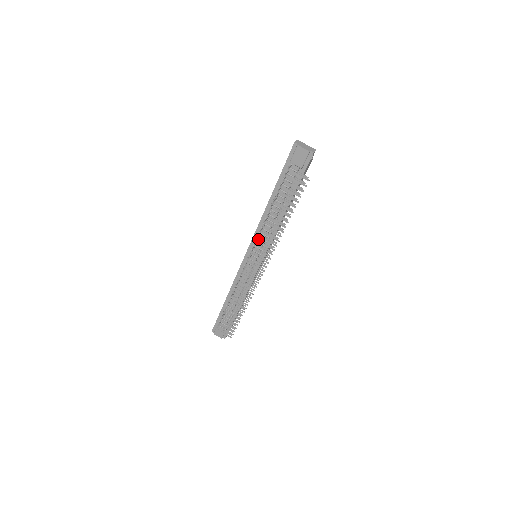
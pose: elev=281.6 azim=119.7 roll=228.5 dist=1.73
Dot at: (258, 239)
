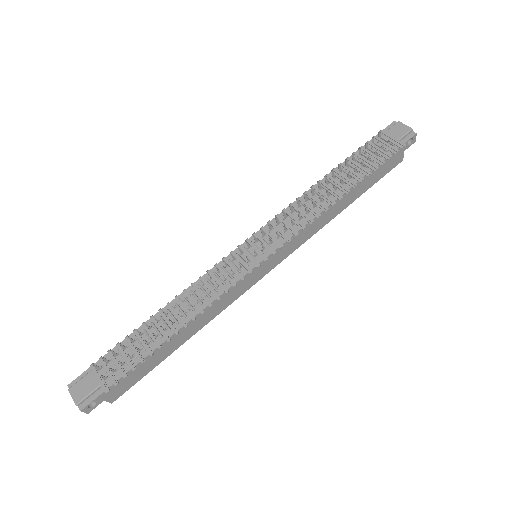
Dot at: (279, 223)
